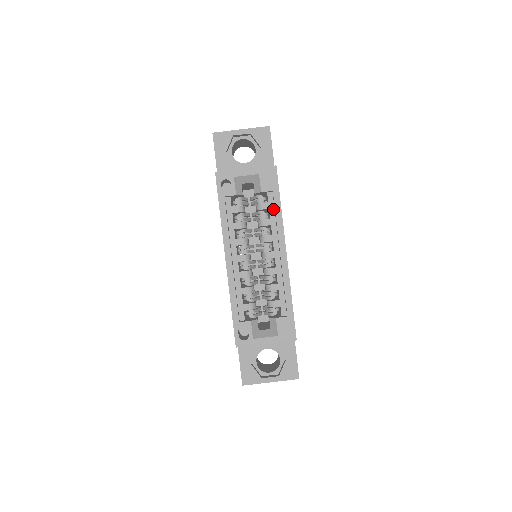
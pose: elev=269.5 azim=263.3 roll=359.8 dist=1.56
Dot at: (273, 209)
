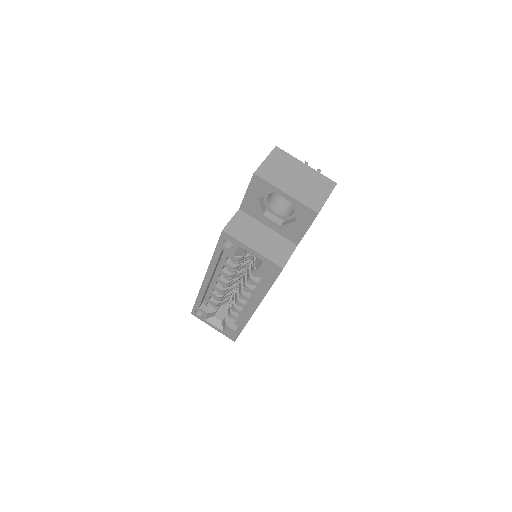
Dot at: (265, 281)
